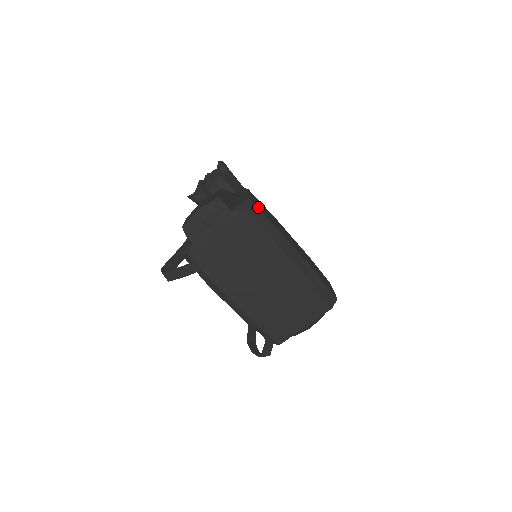
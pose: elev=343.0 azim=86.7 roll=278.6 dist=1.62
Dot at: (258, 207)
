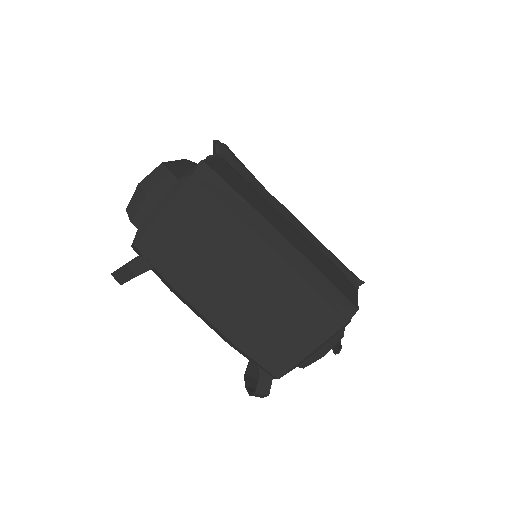
Dot at: (219, 173)
